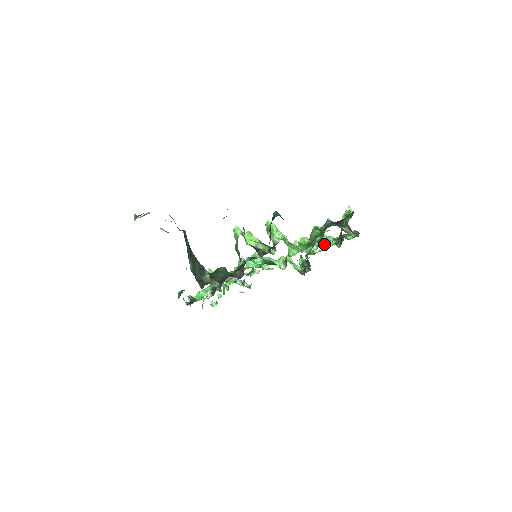
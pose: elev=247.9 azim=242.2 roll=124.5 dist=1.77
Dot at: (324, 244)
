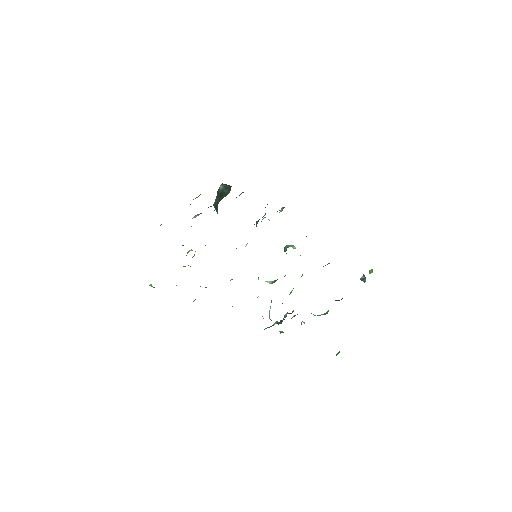
Dot at: occluded
